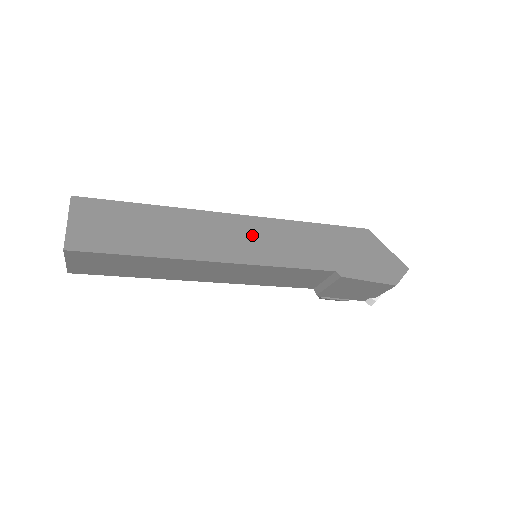
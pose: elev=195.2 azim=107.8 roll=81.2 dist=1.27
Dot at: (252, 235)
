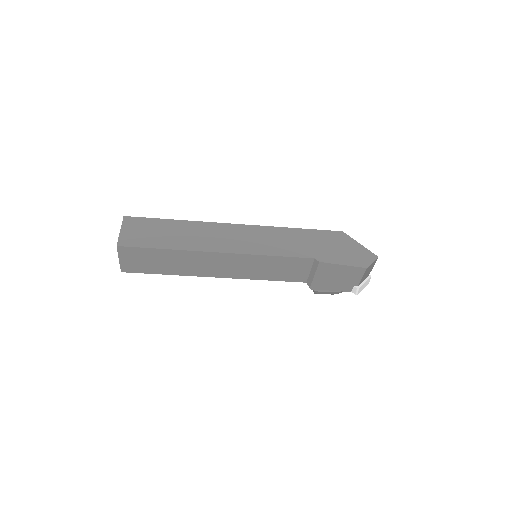
Dot at: (249, 236)
